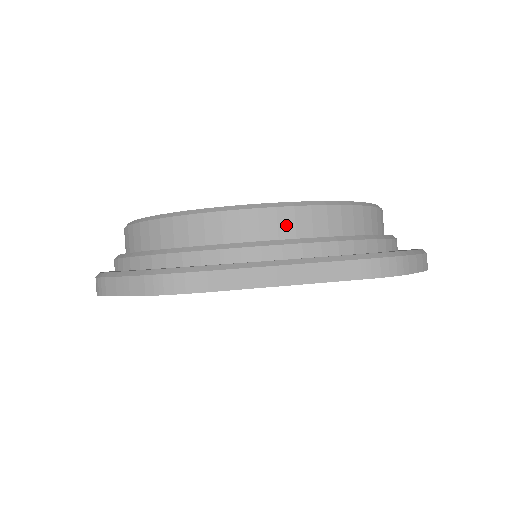
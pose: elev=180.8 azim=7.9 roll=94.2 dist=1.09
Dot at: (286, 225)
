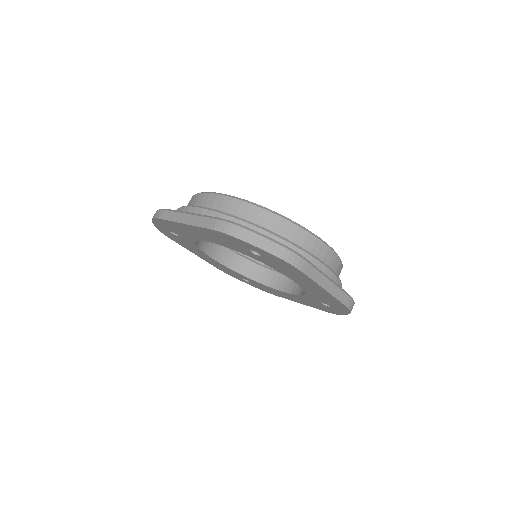
Dot at: (210, 202)
